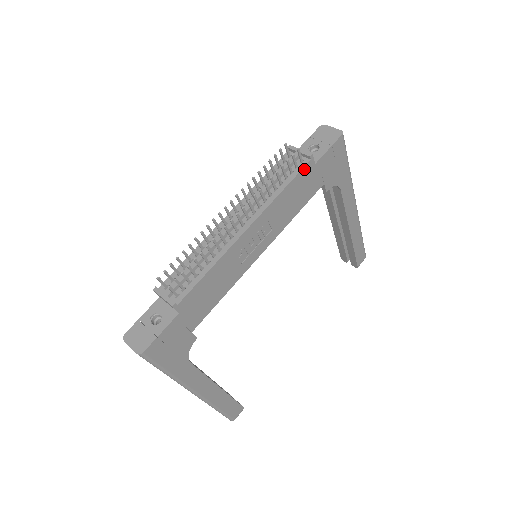
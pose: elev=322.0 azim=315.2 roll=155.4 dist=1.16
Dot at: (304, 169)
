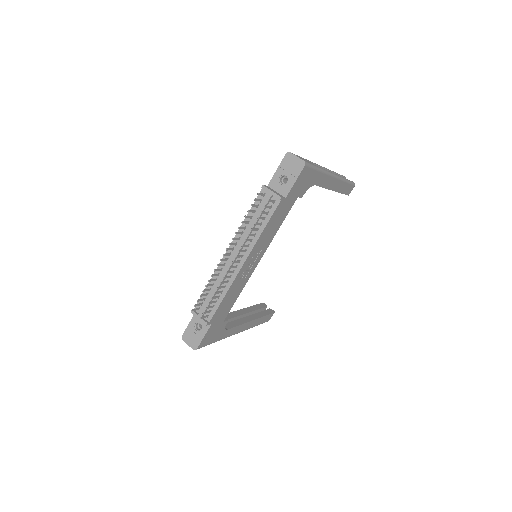
Dot at: (277, 208)
